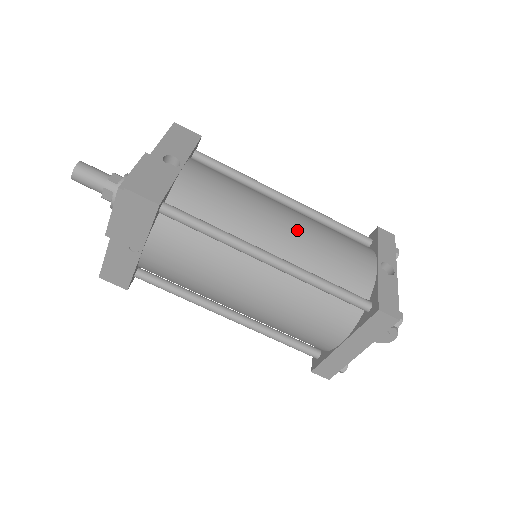
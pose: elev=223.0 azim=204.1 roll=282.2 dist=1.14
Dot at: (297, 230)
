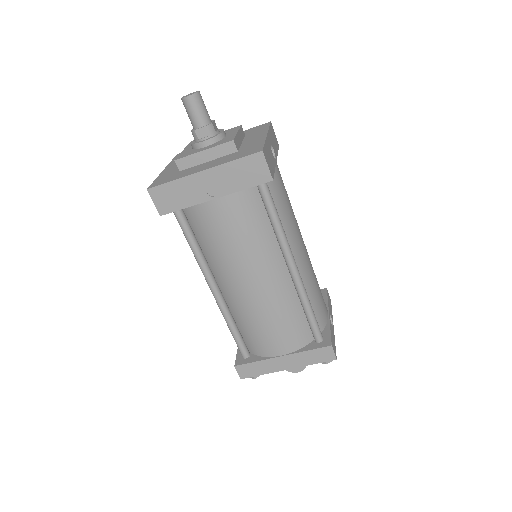
Dot at: (308, 259)
